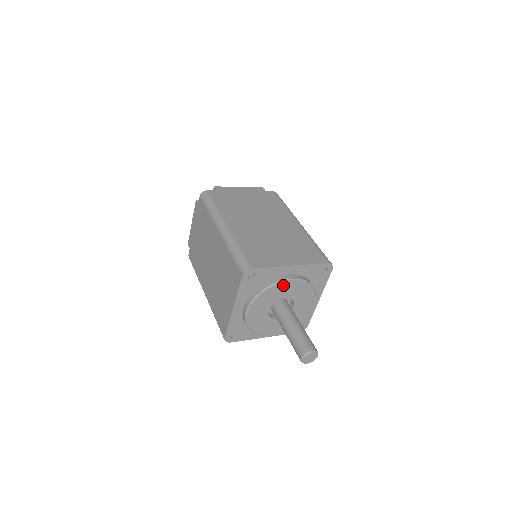
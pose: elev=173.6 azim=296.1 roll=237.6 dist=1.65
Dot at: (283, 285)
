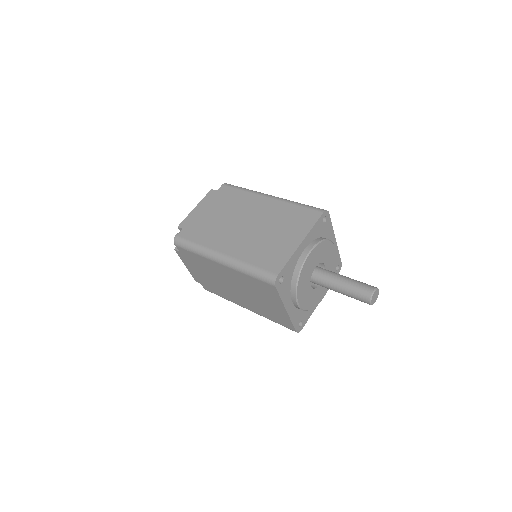
Dot at: (332, 248)
